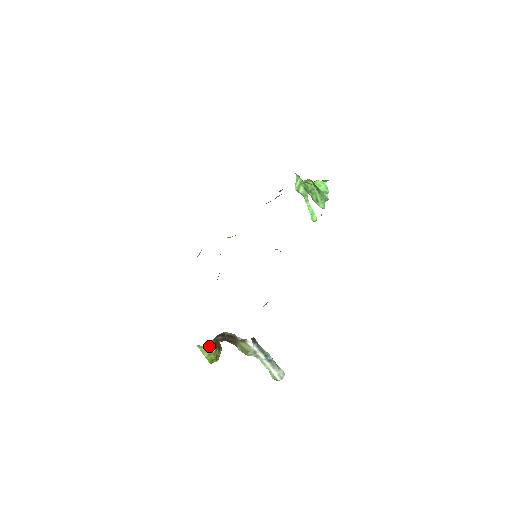
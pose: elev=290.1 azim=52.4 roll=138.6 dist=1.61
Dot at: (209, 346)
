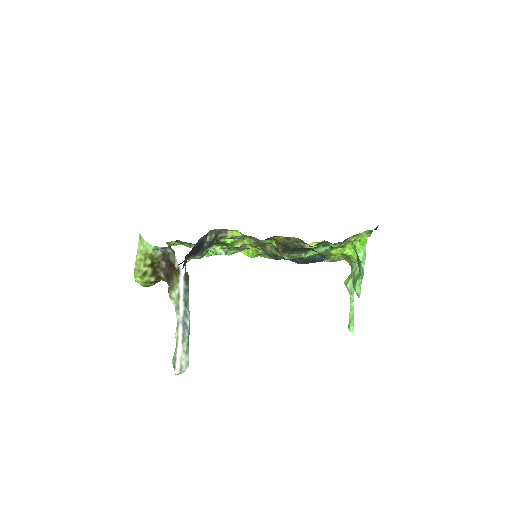
Dot at: (148, 253)
